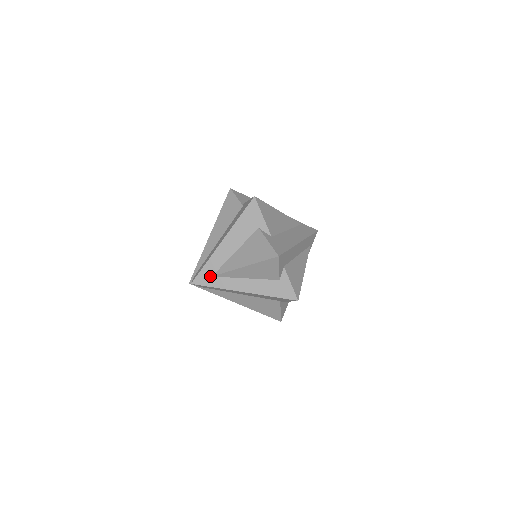
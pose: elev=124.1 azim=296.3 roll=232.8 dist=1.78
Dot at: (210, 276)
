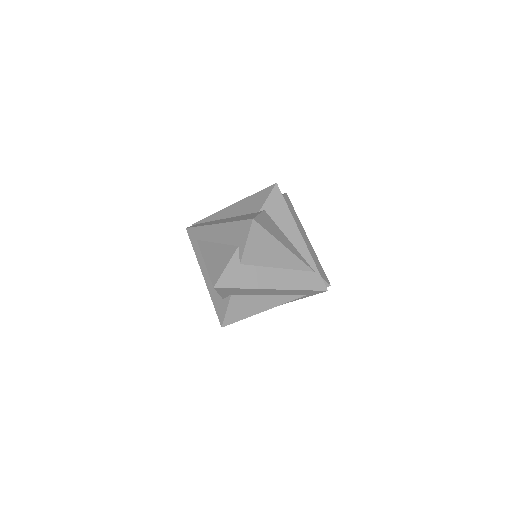
Dot at: (196, 238)
